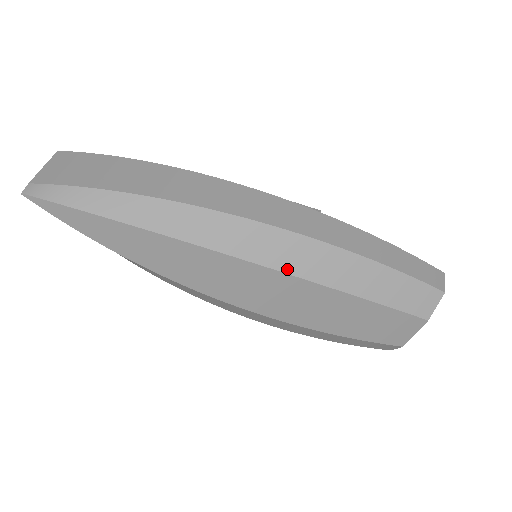
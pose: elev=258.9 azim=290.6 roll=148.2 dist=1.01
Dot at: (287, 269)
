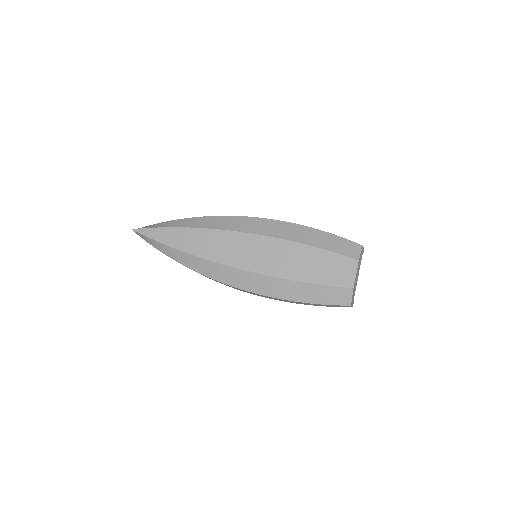
Dot at: (271, 235)
